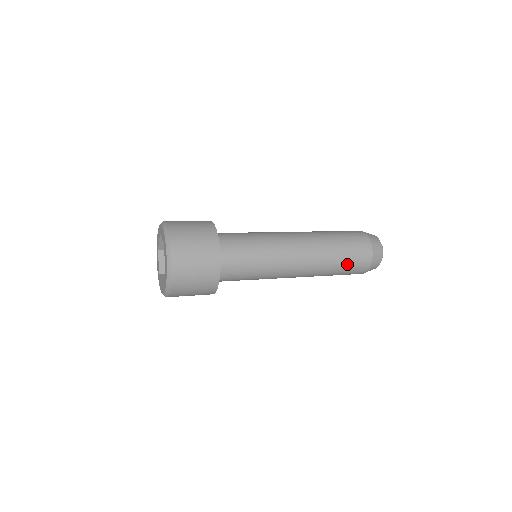
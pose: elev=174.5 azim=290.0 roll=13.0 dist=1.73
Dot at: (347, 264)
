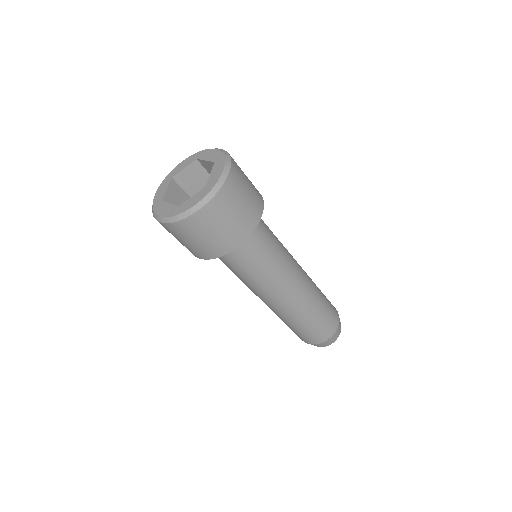
Dot at: (326, 299)
